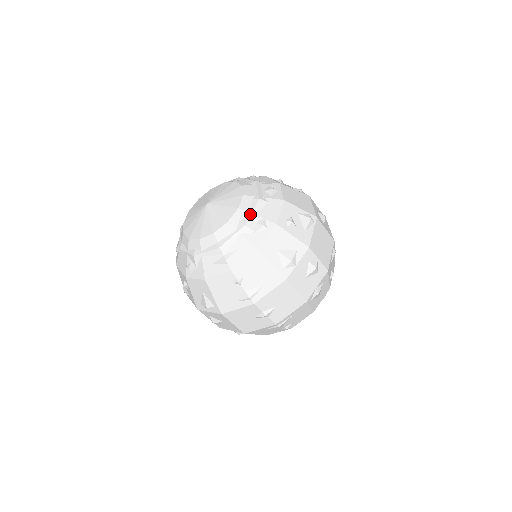
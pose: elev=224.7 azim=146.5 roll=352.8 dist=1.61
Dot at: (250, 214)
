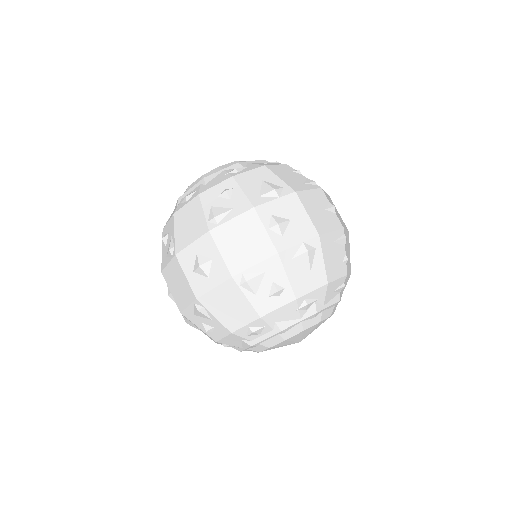
Dot at: occluded
